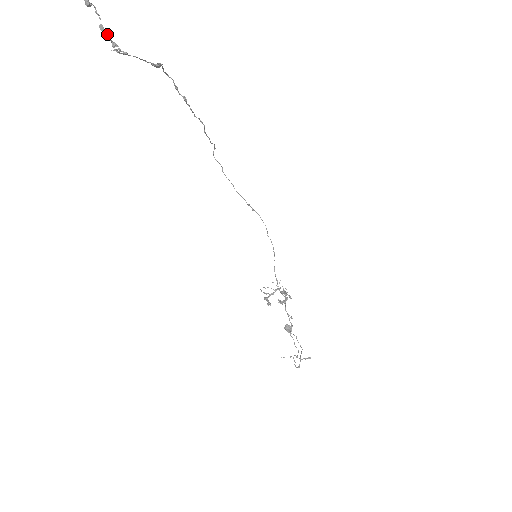
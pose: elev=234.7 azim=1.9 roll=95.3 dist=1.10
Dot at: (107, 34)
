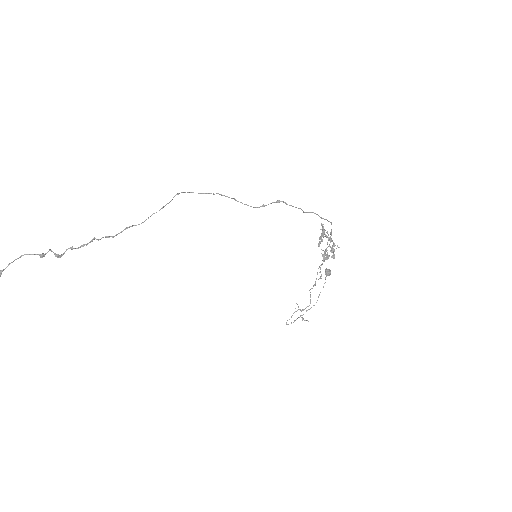
Dot at: out of frame
